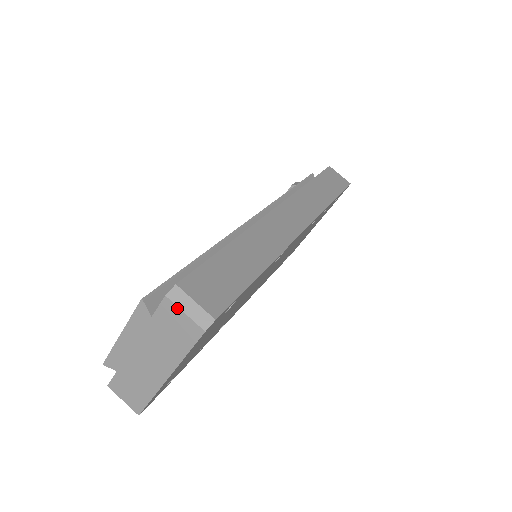
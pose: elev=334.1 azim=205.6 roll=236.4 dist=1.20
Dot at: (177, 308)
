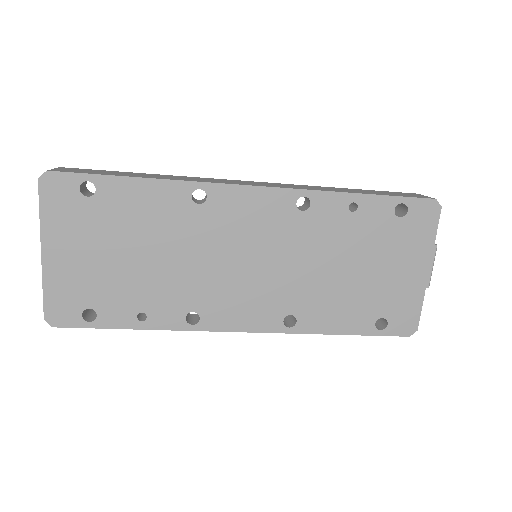
Dot at: occluded
